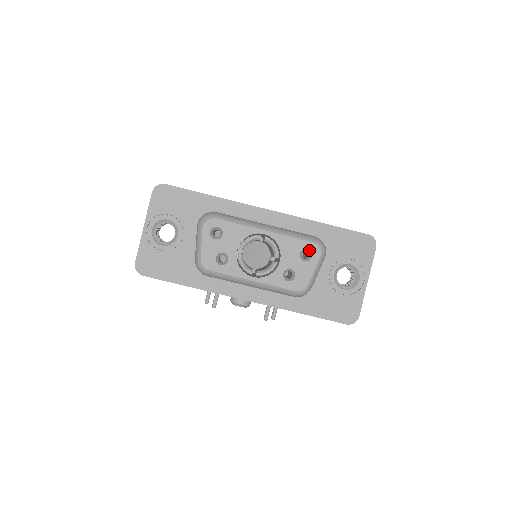
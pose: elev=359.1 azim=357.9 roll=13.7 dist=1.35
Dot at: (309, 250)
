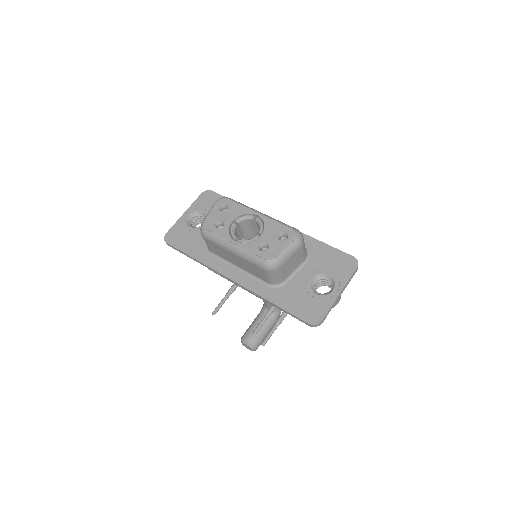
Dot at: (287, 233)
